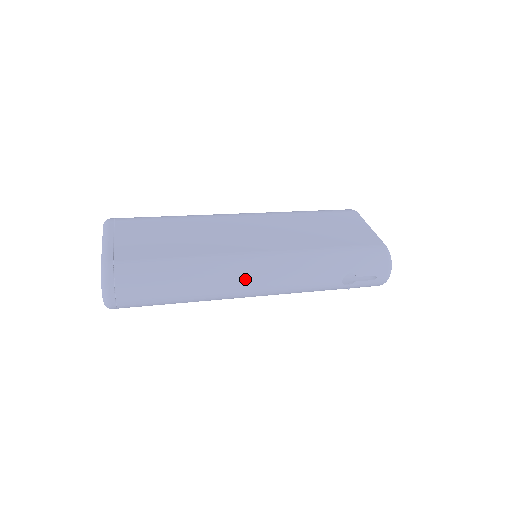
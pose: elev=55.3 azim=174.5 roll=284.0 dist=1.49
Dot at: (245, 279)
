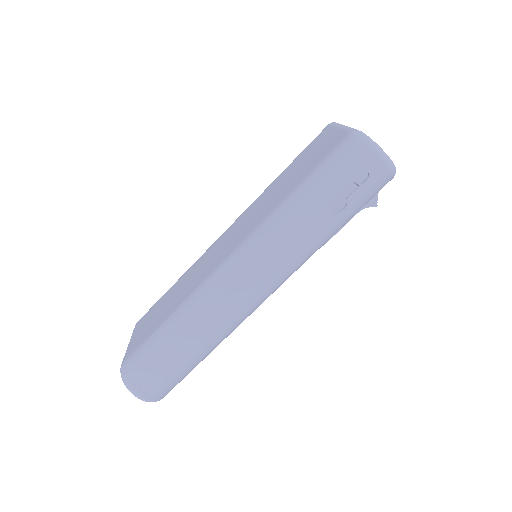
Dot at: (228, 292)
